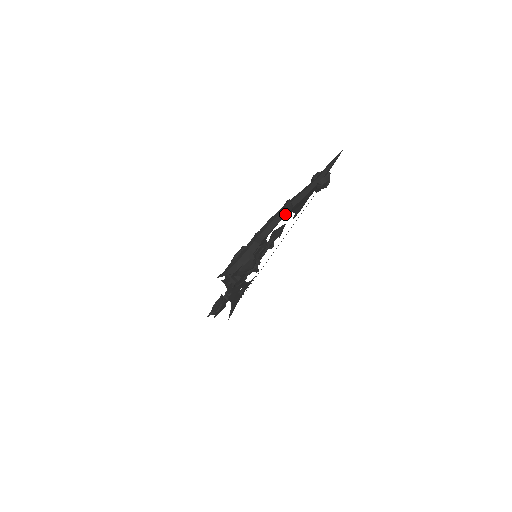
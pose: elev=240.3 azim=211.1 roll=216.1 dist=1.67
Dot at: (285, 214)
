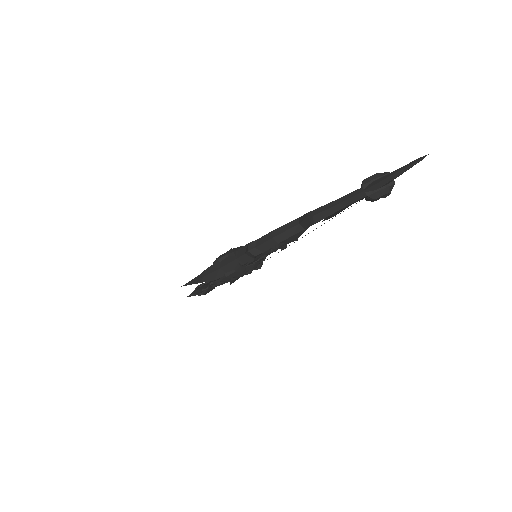
Dot at: (299, 230)
